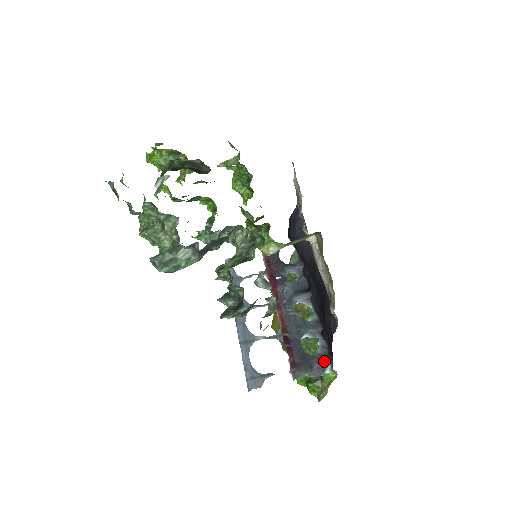
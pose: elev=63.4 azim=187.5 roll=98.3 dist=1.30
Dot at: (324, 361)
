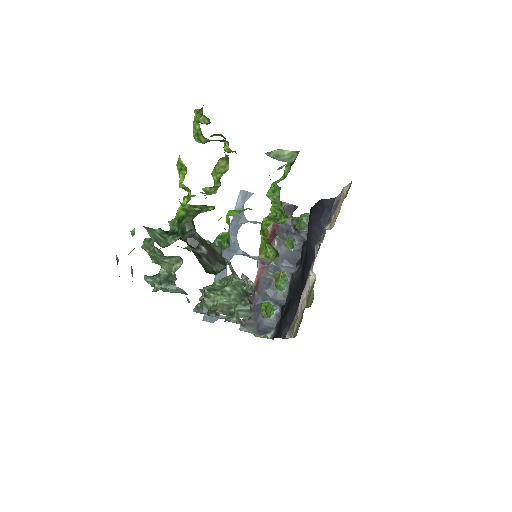
Dot at: (269, 329)
